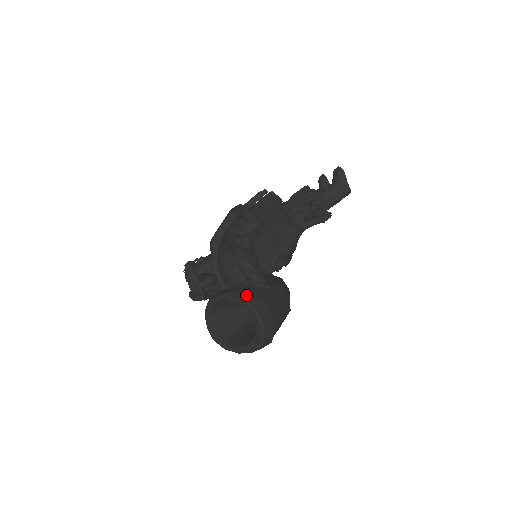
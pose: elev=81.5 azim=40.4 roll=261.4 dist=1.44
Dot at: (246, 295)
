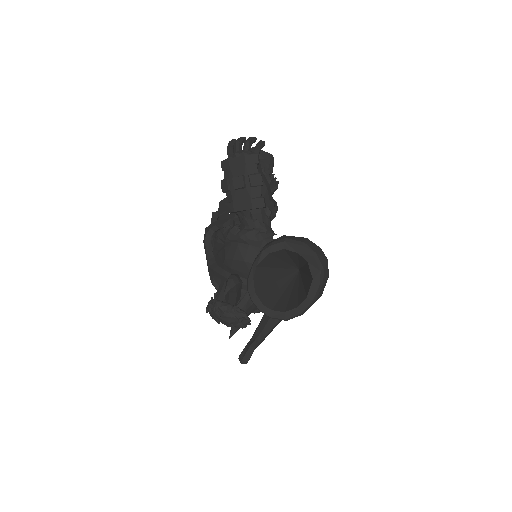
Dot at: (268, 244)
